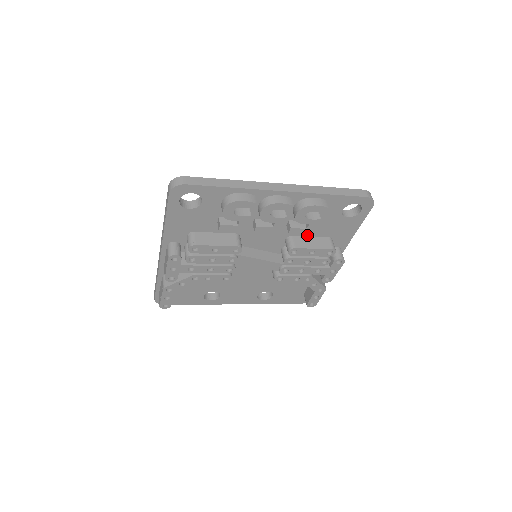
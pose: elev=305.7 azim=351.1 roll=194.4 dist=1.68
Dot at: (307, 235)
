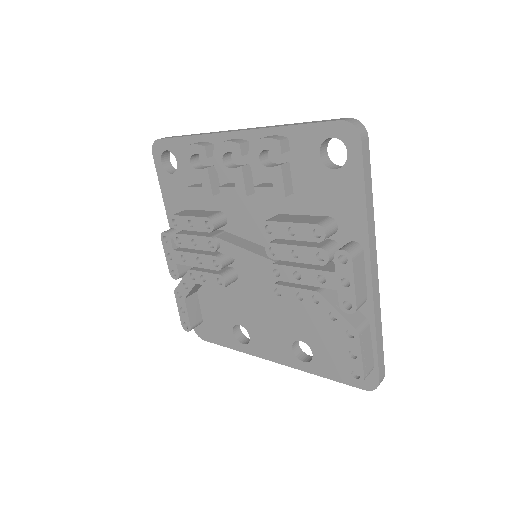
Dot at: (298, 213)
